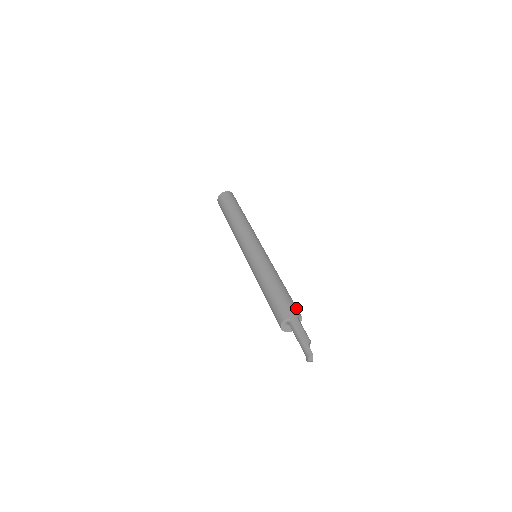
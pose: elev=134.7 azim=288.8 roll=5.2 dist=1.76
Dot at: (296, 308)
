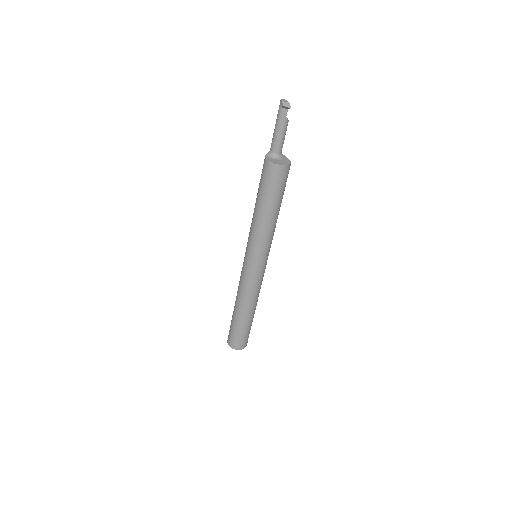
Dot at: occluded
